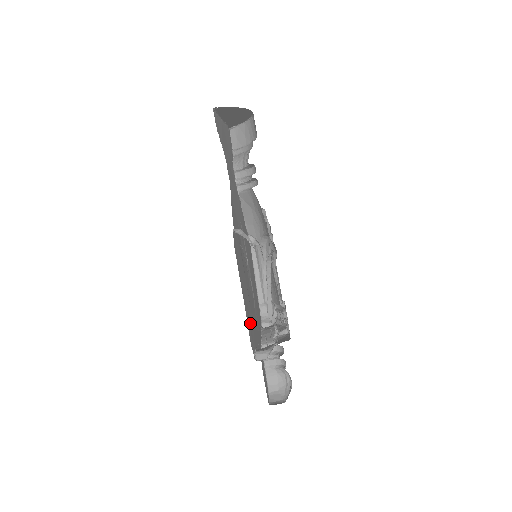
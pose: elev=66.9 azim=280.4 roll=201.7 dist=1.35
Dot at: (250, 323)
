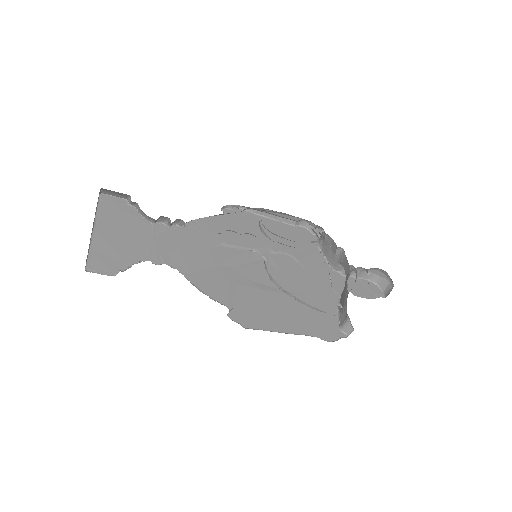
Dot at: (315, 318)
